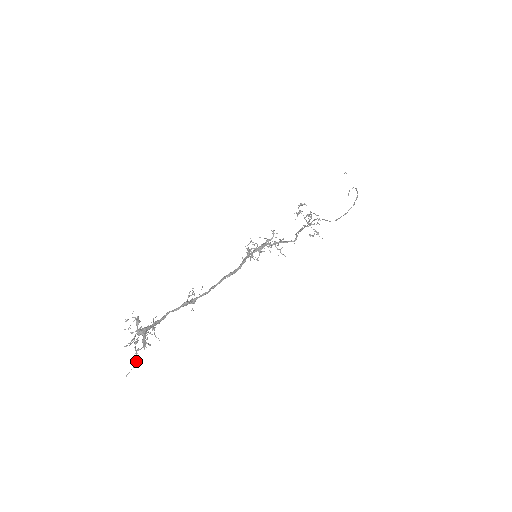
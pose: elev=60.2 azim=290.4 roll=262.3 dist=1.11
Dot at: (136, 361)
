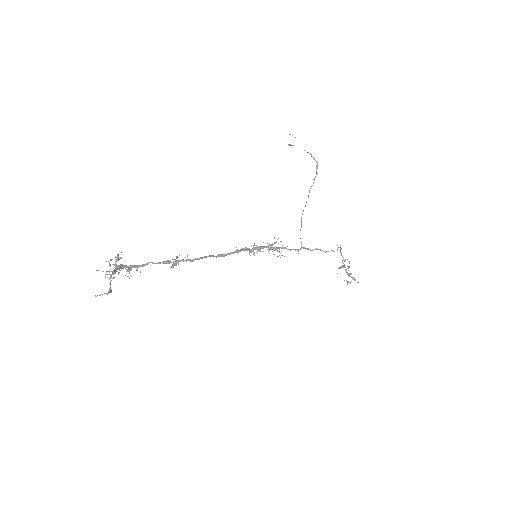
Dot at: (108, 291)
